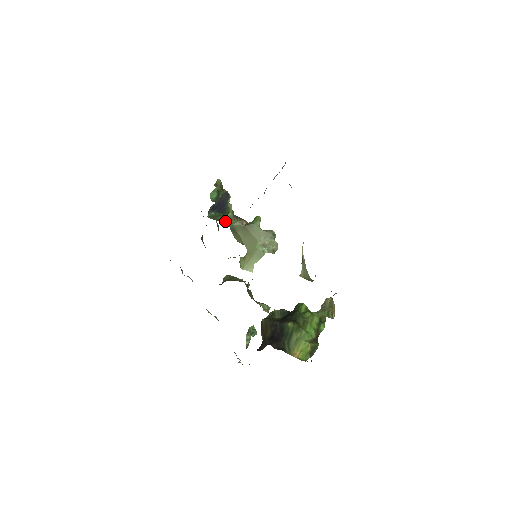
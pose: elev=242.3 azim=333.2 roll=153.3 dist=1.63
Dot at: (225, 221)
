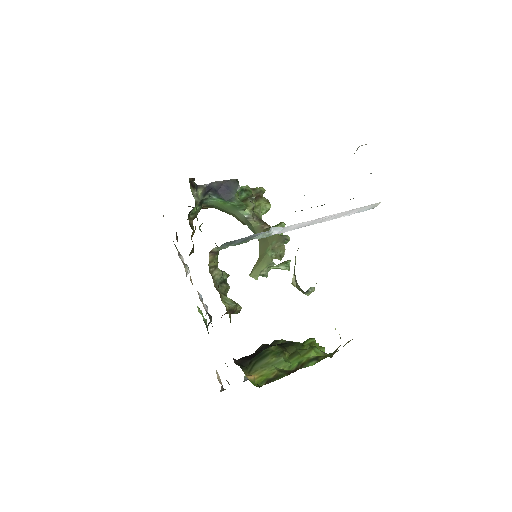
Dot at: (246, 222)
